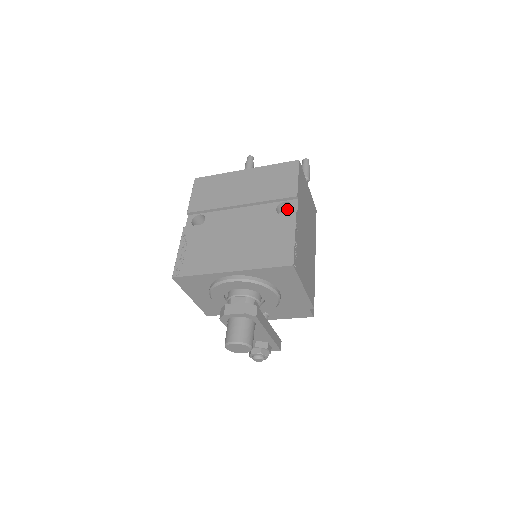
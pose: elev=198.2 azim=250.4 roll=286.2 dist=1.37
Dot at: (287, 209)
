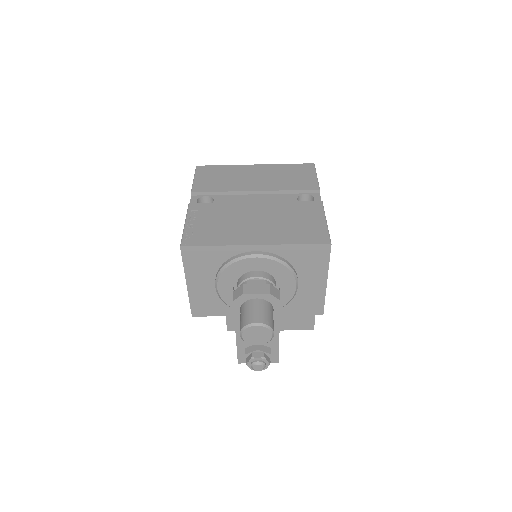
Dot at: occluded
